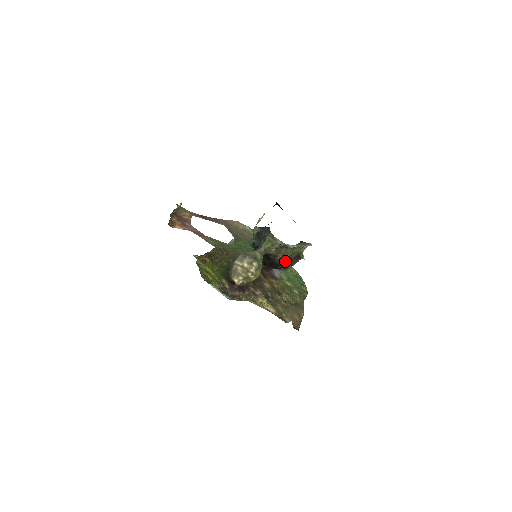
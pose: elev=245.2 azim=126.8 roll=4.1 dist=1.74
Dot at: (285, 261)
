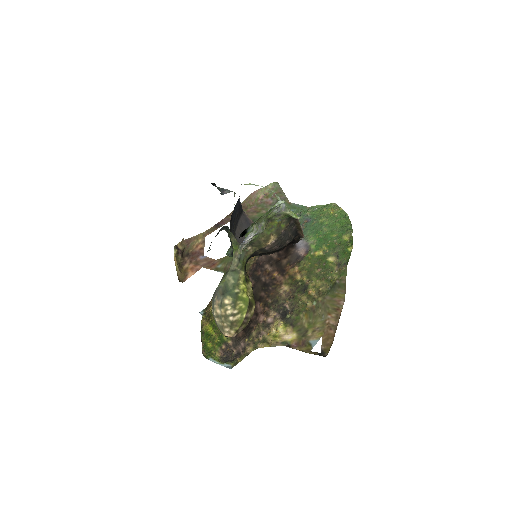
Dot at: (282, 240)
